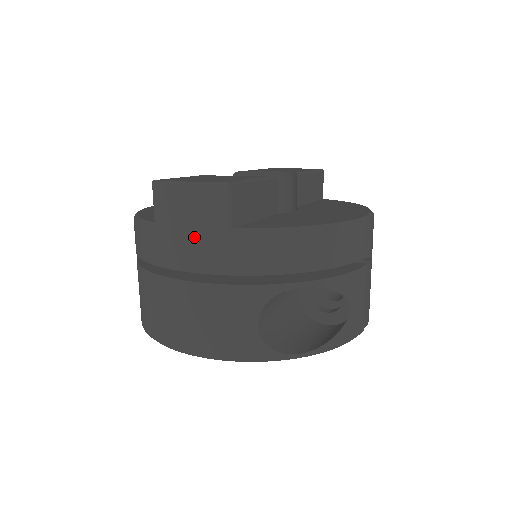
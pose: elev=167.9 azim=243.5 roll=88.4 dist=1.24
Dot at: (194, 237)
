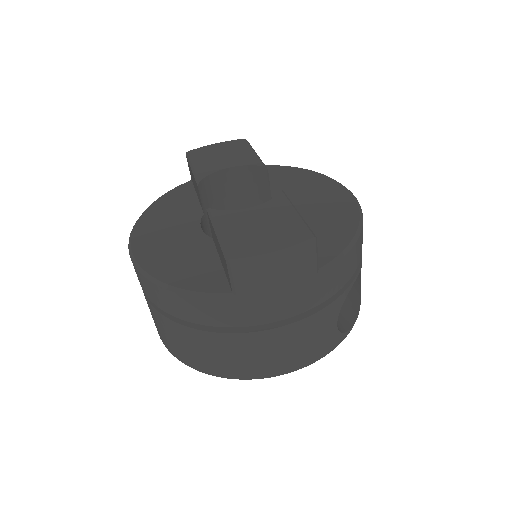
Dot at: (288, 292)
